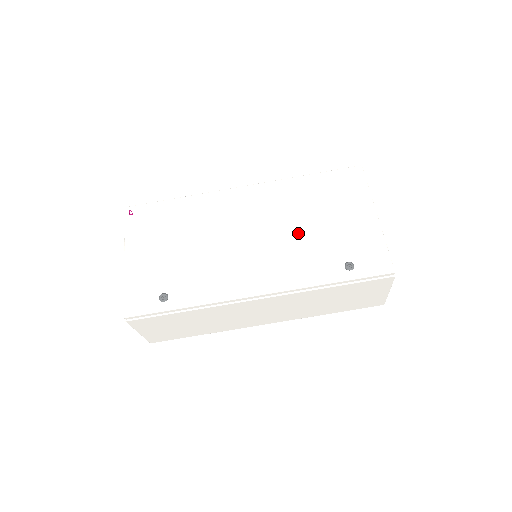
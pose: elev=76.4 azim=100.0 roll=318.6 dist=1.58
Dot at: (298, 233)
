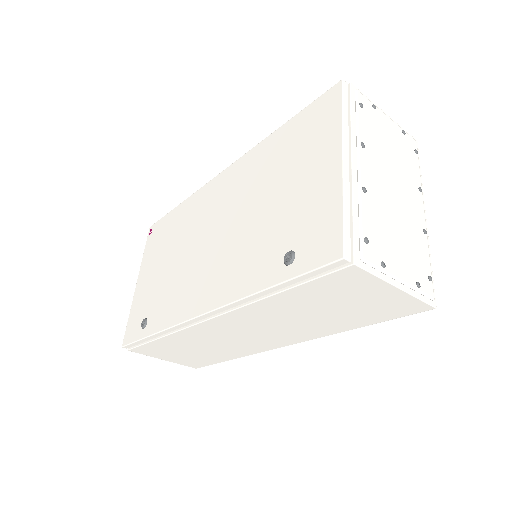
Dot at: (251, 219)
